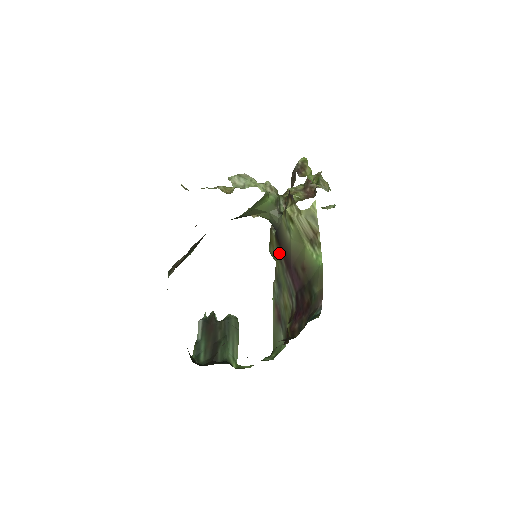
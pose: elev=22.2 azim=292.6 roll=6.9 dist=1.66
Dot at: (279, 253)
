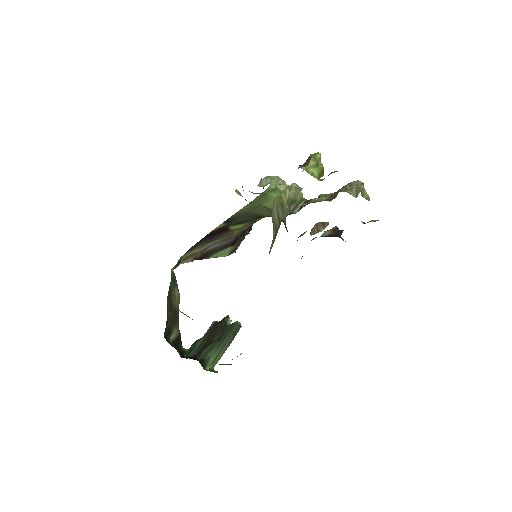
Dot at: occluded
